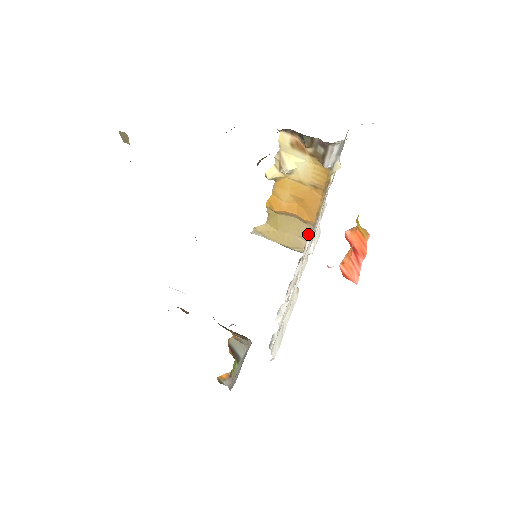
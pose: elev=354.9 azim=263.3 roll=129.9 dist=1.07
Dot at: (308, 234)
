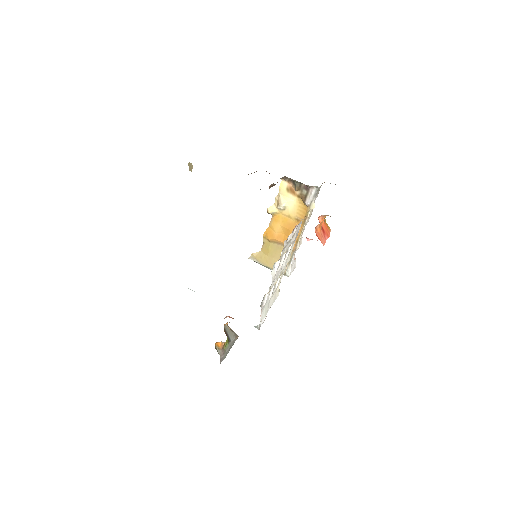
Dot at: occluded
